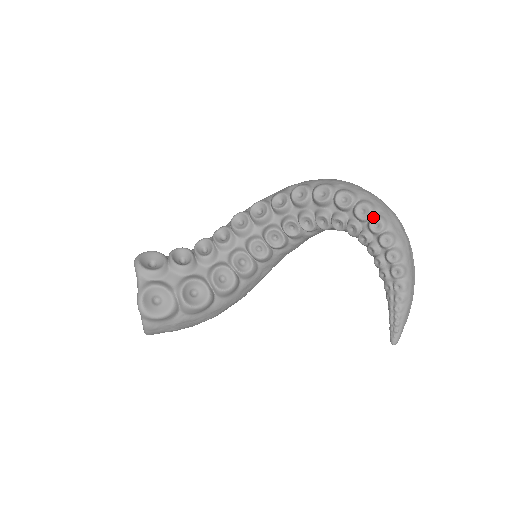
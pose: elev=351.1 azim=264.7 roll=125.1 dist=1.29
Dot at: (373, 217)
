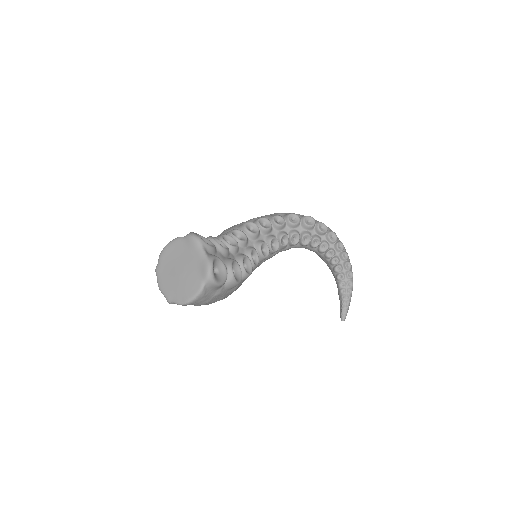
Dot at: (337, 241)
